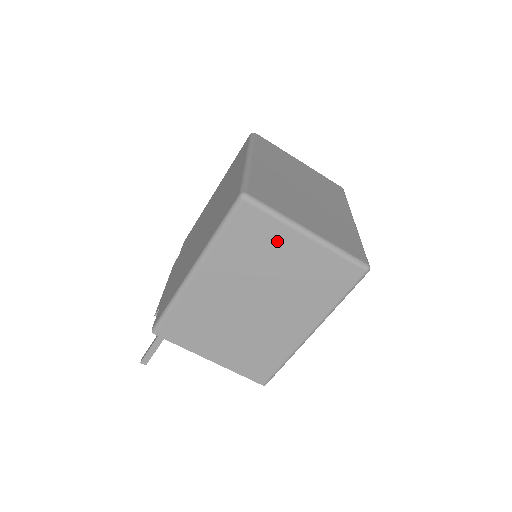
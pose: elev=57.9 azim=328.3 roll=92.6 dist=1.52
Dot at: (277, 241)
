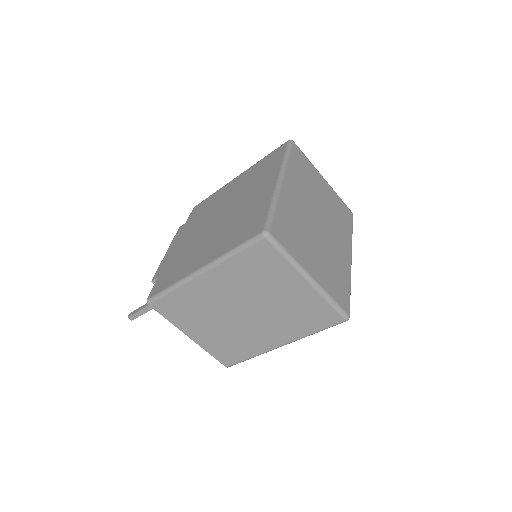
Dot at: (281, 276)
